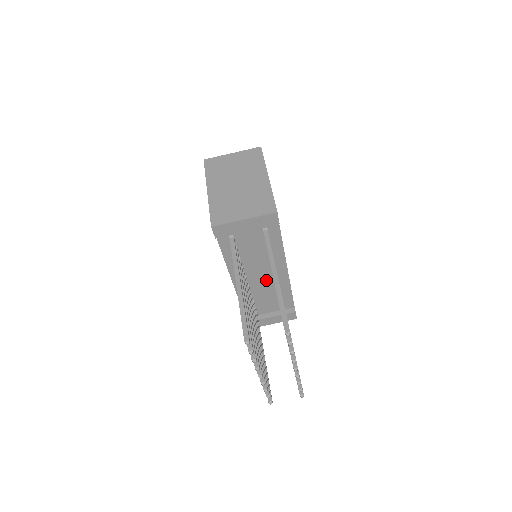
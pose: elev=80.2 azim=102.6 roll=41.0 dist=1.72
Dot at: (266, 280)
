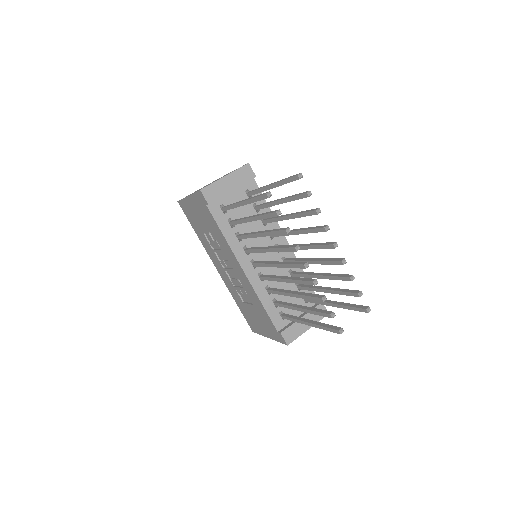
Dot at: occluded
